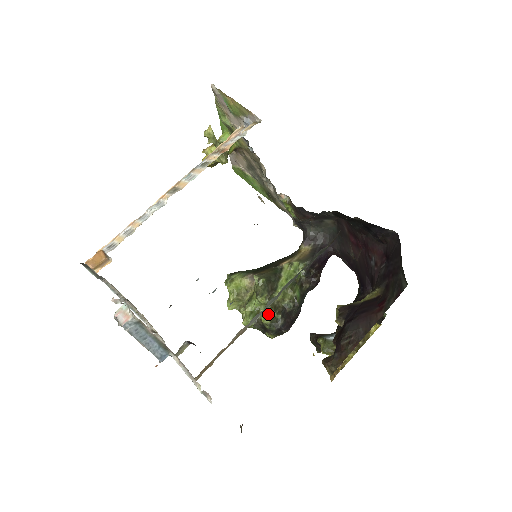
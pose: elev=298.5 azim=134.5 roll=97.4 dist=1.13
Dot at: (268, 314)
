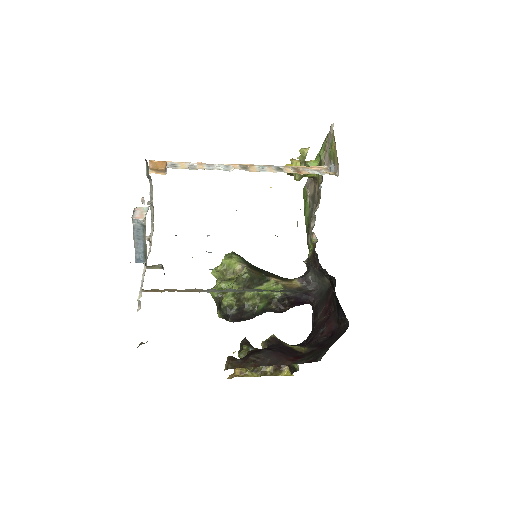
Dot at: (230, 299)
